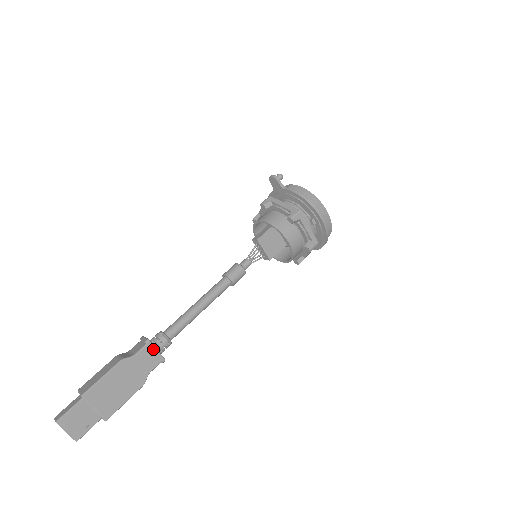
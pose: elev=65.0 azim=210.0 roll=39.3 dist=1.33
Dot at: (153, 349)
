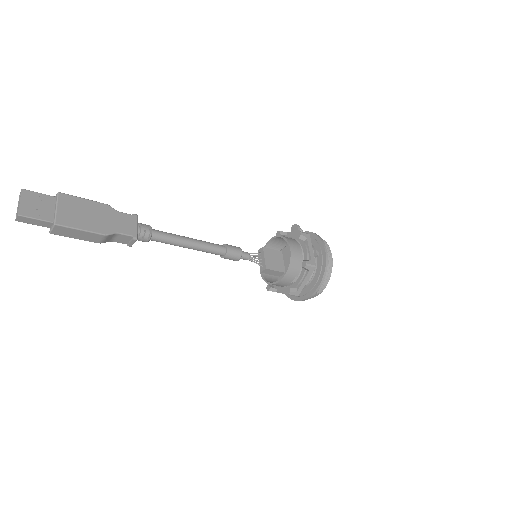
Dot at: (135, 223)
